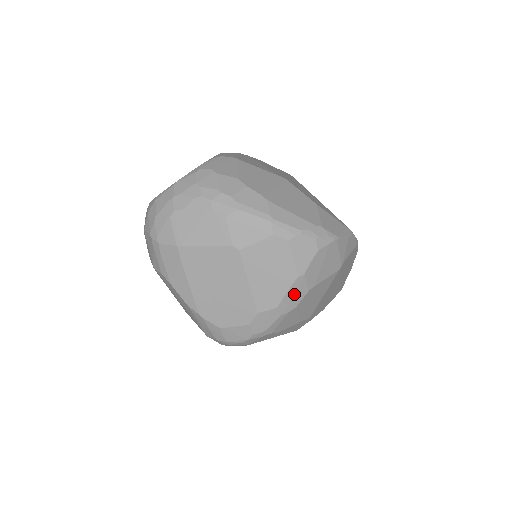
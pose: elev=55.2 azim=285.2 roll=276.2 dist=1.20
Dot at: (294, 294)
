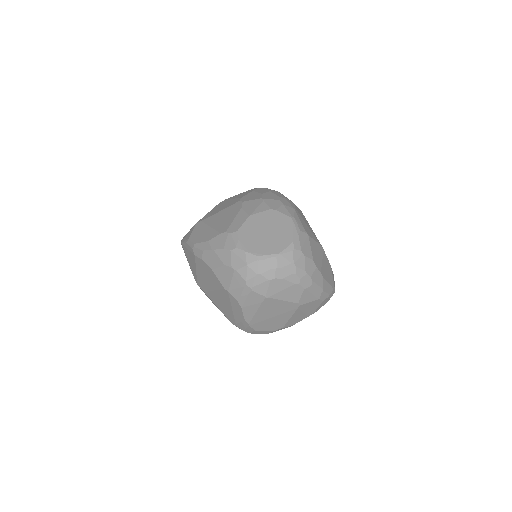
Dot at: occluded
